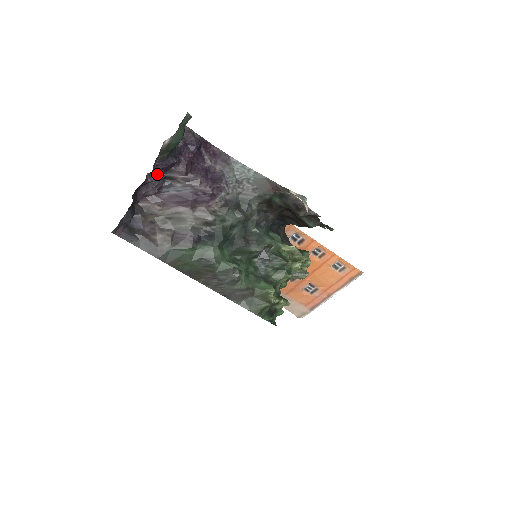
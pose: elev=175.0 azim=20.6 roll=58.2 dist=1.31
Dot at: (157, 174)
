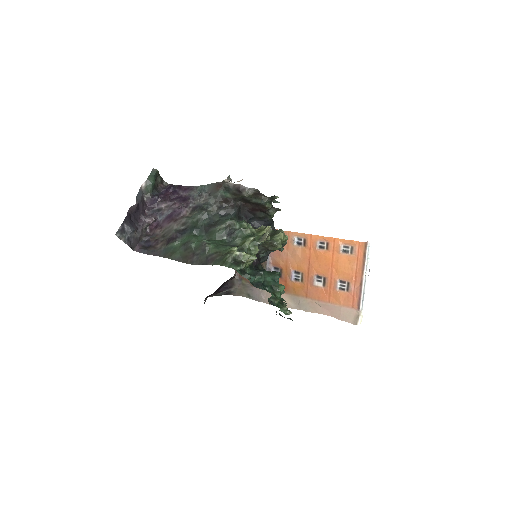
Dot at: (152, 210)
